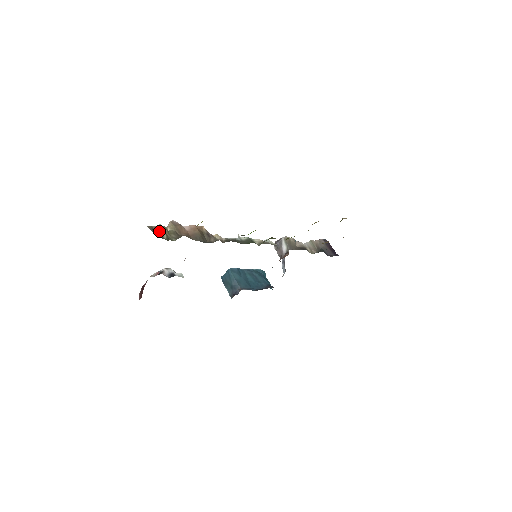
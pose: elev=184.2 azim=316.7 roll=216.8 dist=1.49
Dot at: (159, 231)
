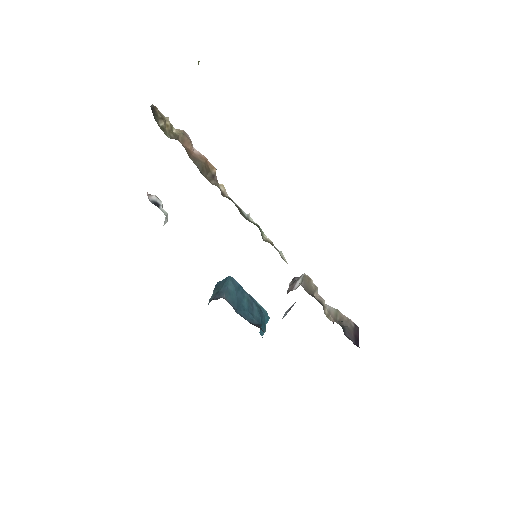
Dot at: (160, 116)
